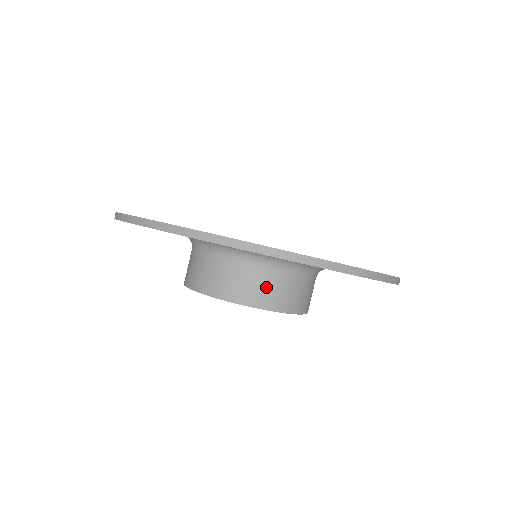
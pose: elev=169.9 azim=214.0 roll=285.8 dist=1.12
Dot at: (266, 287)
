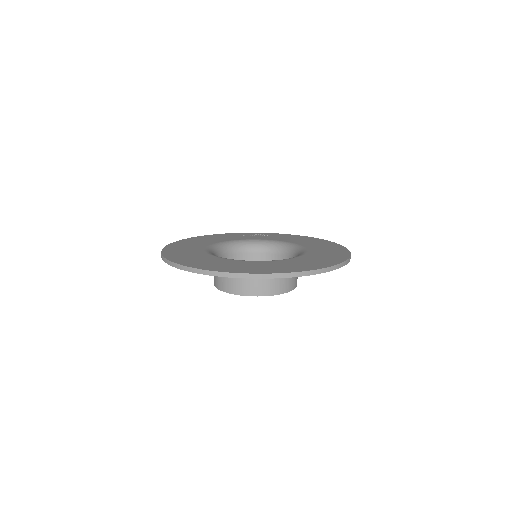
Dot at: occluded
